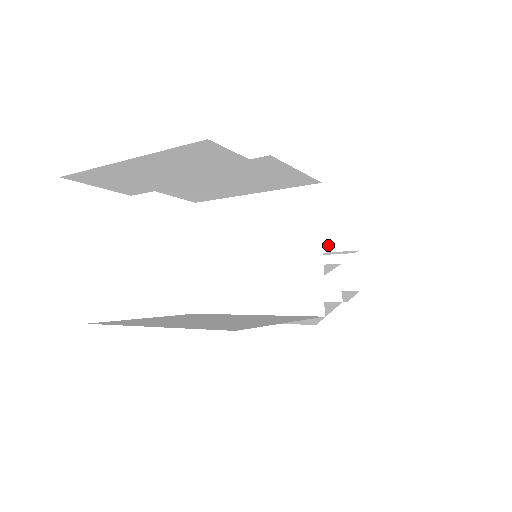
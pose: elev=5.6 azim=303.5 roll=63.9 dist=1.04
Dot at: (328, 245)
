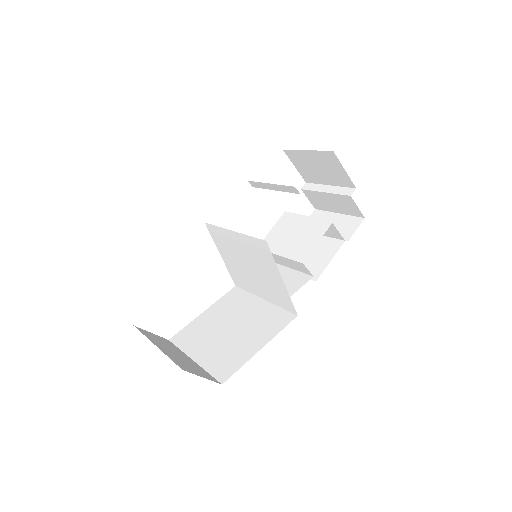
Dot at: (332, 181)
